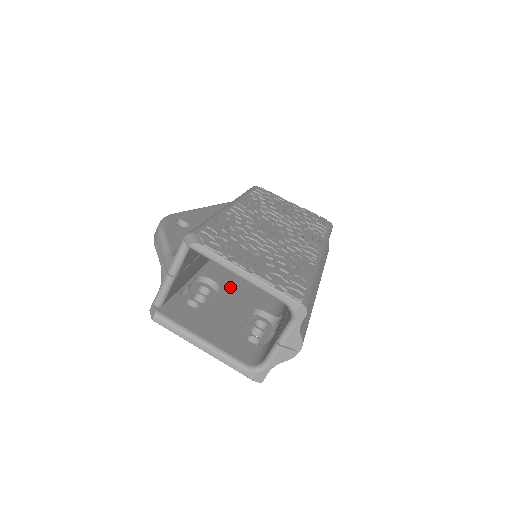
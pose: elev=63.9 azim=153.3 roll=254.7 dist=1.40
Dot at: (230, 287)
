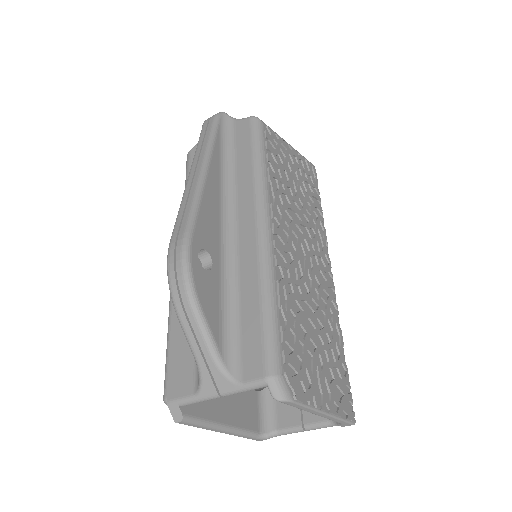
Dot at: occluded
